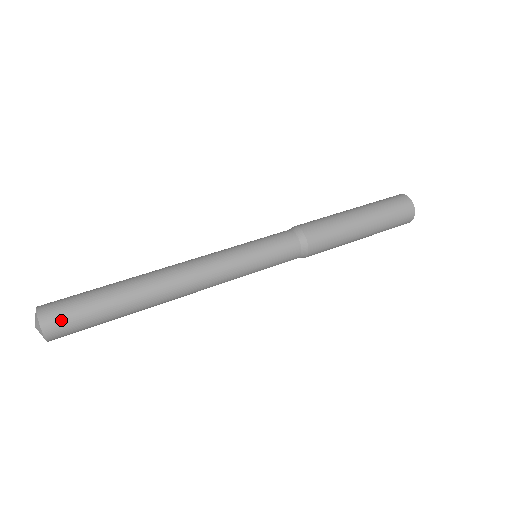
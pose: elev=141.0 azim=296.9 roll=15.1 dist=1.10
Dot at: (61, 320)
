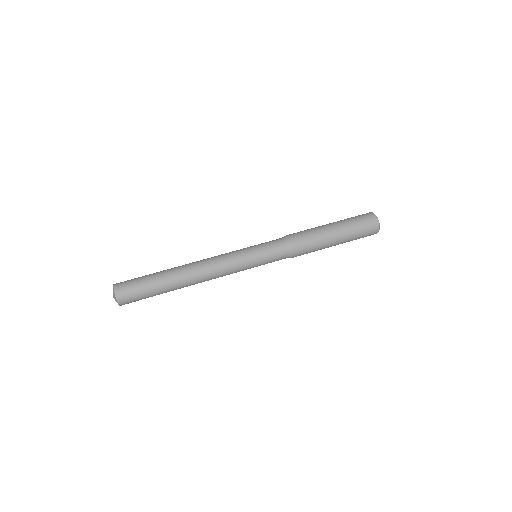
Dot at: (131, 302)
